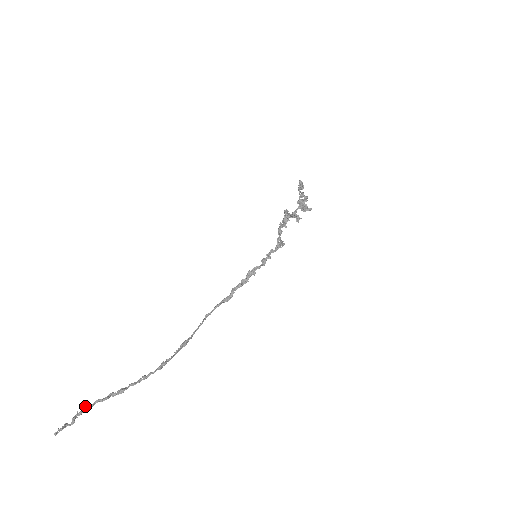
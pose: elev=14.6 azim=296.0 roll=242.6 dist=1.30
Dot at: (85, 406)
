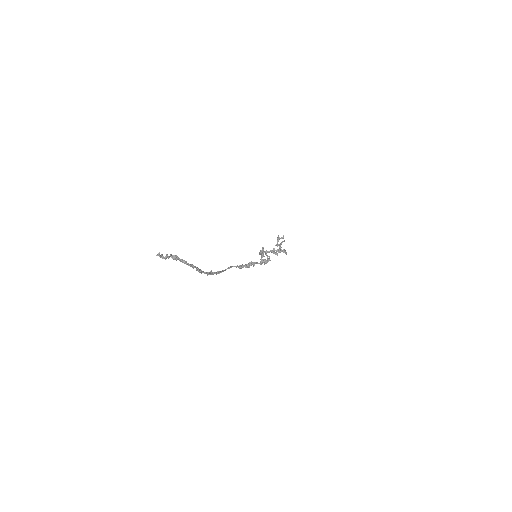
Dot at: (173, 255)
